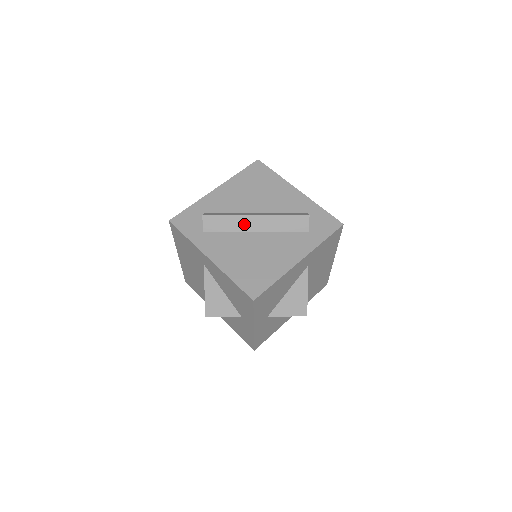
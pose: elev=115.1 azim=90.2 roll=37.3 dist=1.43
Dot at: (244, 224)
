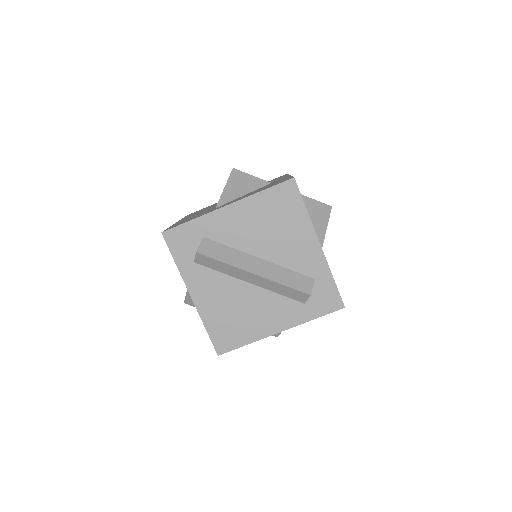
Dot at: (239, 274)
